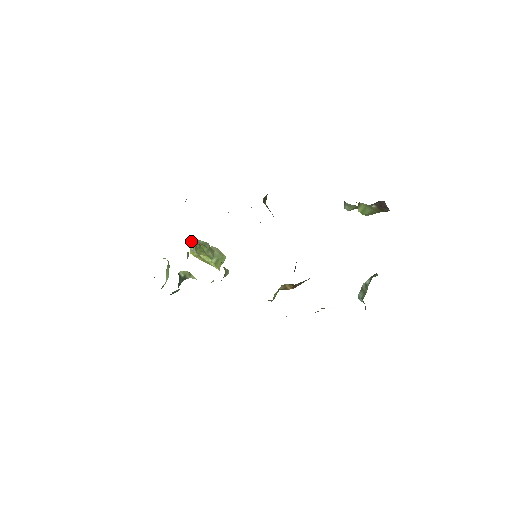
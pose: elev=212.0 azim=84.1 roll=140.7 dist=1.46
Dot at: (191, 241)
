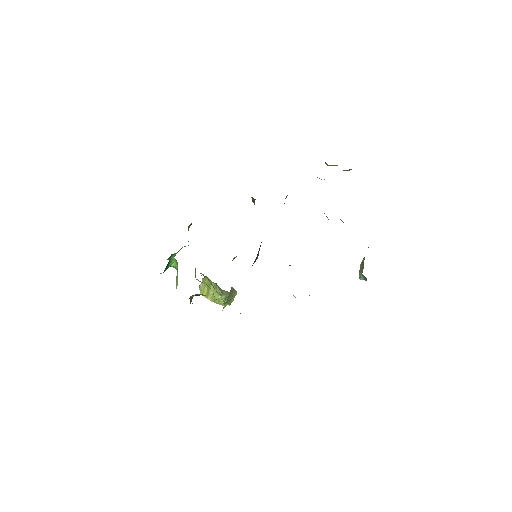
Dot at: occluded
